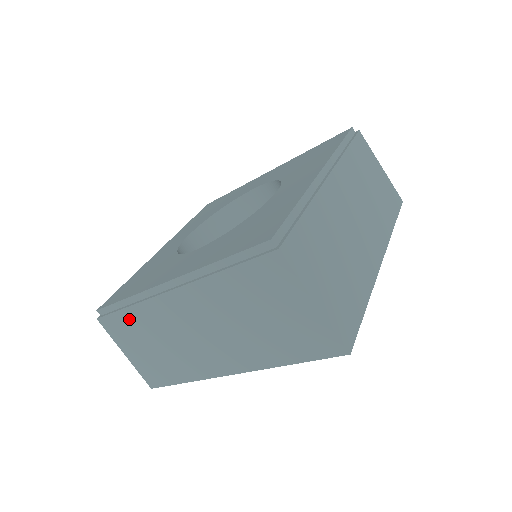
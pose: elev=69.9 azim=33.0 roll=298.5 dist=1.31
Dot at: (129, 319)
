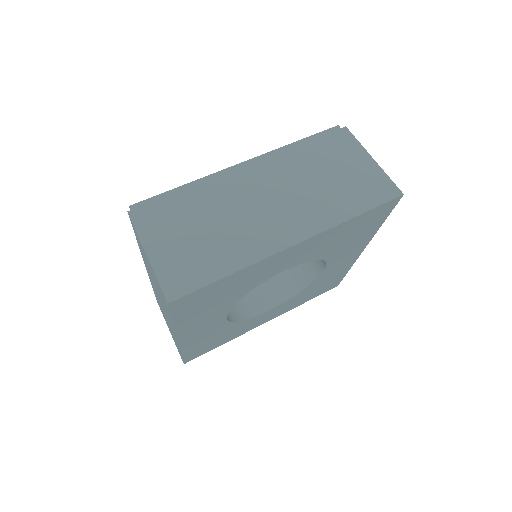
Dot at: occluded
